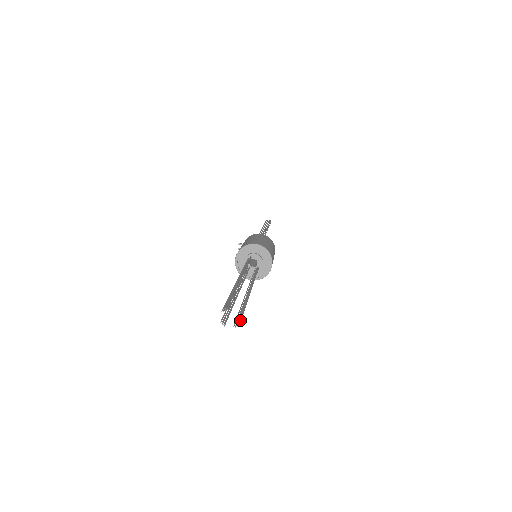
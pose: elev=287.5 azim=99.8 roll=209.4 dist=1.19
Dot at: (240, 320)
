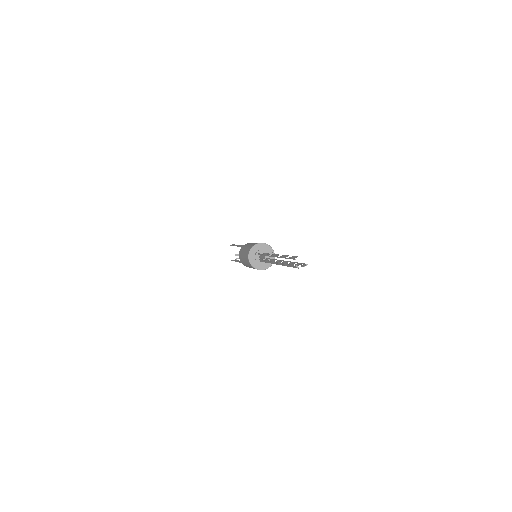
Dot at: occluded
